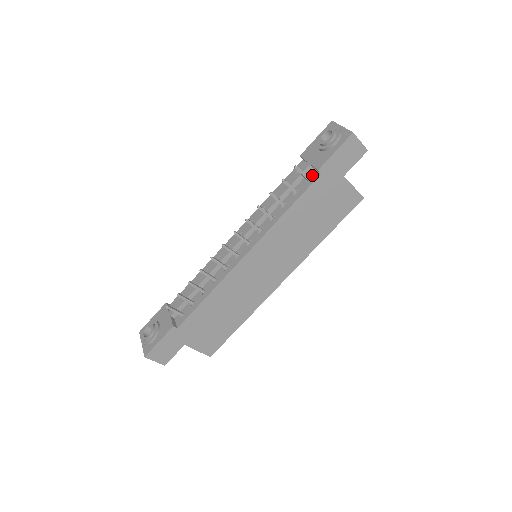
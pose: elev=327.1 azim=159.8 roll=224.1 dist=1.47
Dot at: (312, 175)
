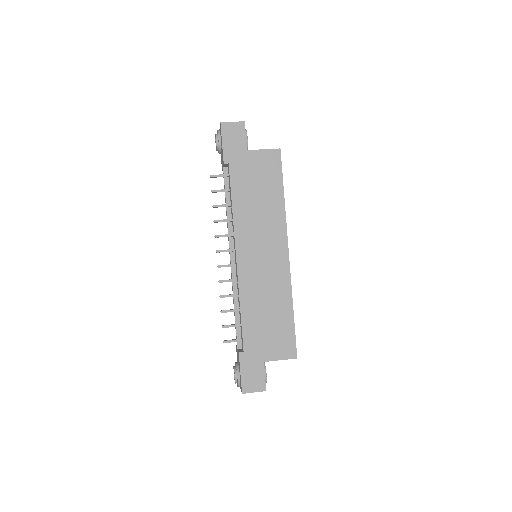
Dot at: (228, 171)
